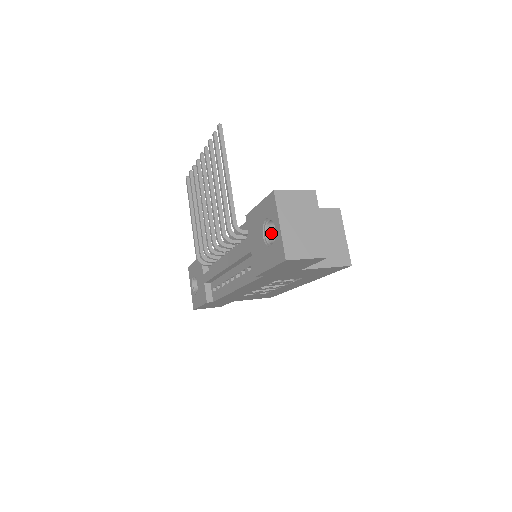
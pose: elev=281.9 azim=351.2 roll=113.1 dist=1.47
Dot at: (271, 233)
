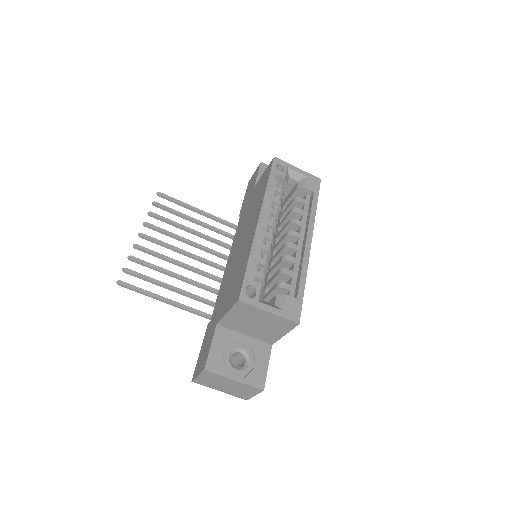
Dot at: occluded
